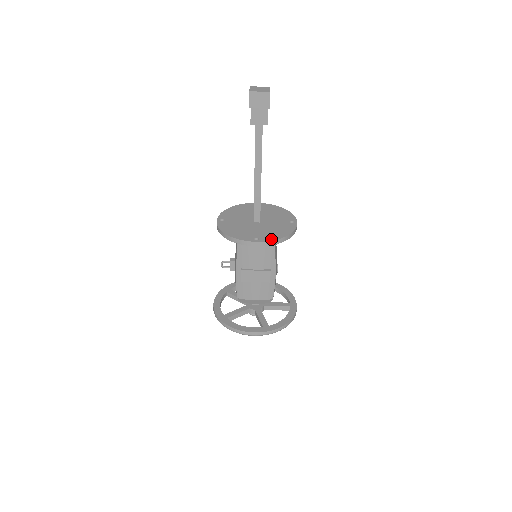
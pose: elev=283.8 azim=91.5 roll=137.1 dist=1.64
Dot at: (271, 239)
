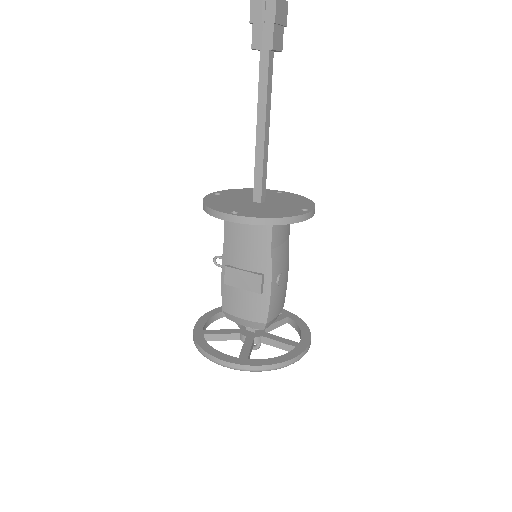
Dot at: (253, 216)
